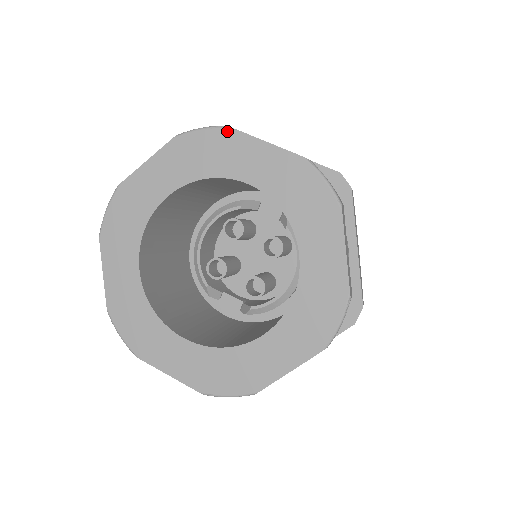
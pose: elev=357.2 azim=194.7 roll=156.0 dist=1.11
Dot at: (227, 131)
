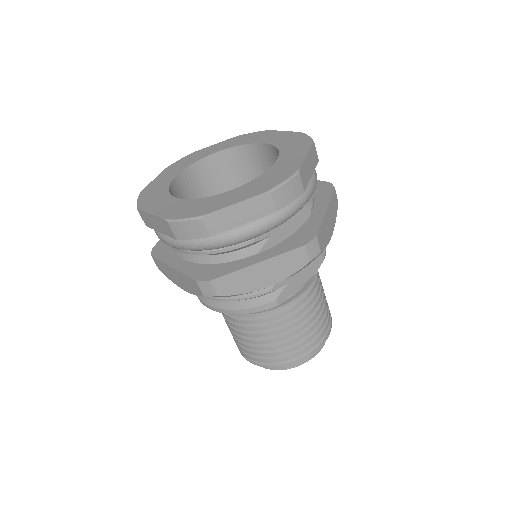
Dot at: (265, 131)
